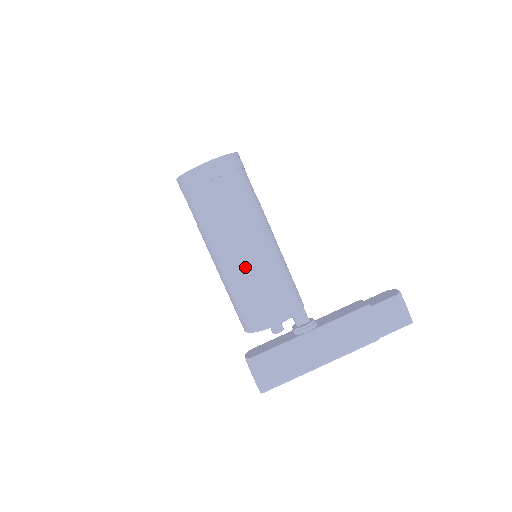
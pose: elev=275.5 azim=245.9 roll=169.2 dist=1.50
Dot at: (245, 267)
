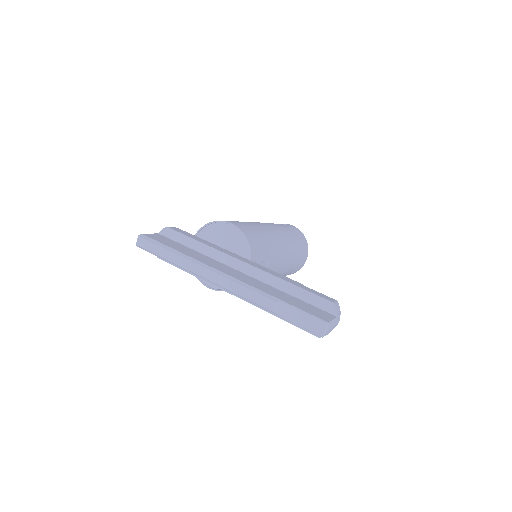
Dot at: (253, 222)
